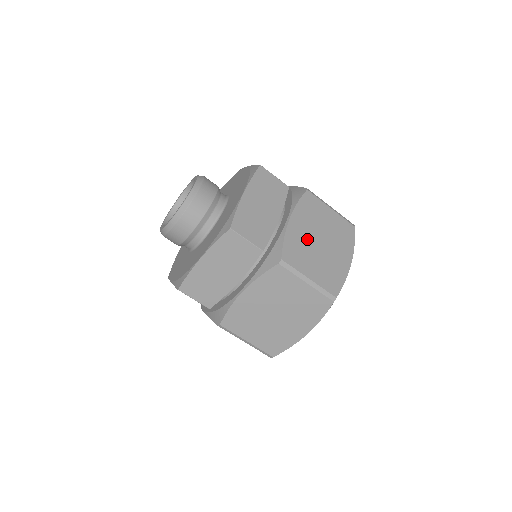
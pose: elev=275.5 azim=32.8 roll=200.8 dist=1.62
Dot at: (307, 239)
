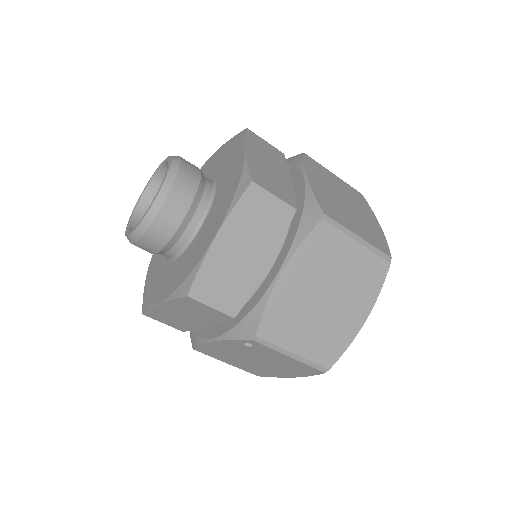
Dot at: (333, 197)
